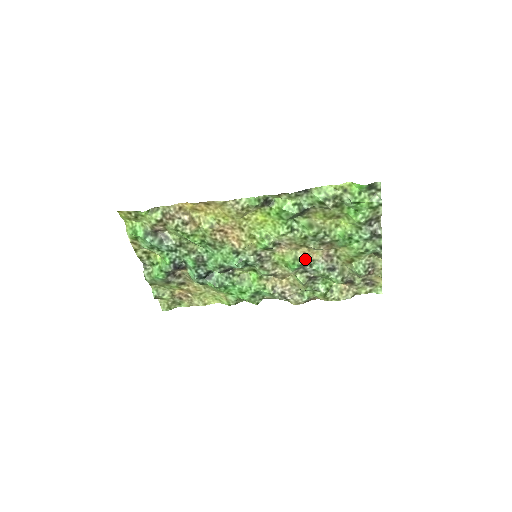
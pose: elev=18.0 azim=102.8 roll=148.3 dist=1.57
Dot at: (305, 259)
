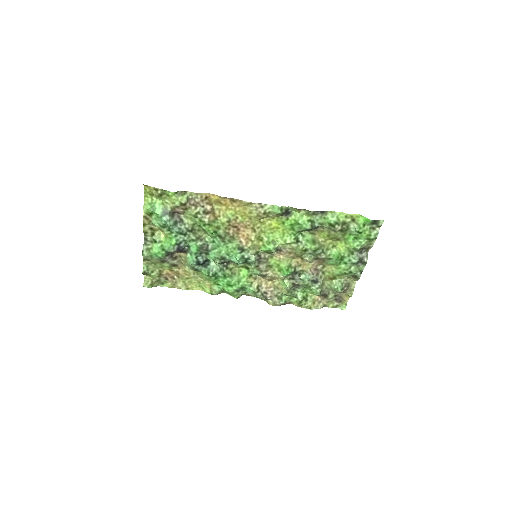
Dot at: (297, 268)
